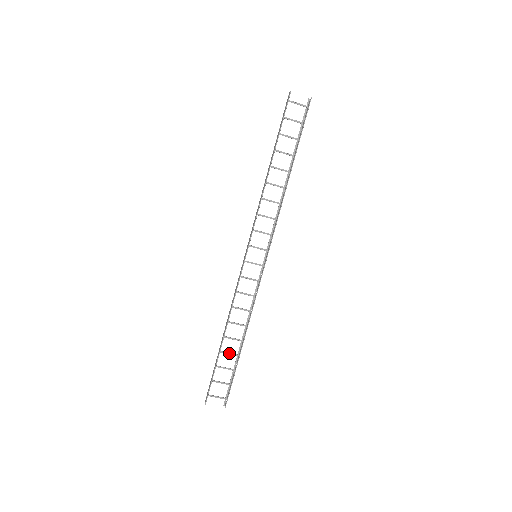
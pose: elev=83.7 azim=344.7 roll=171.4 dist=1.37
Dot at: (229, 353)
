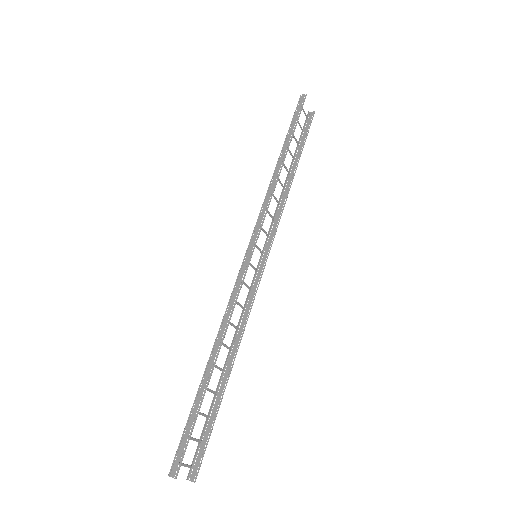
Dot at: (208, 389)
